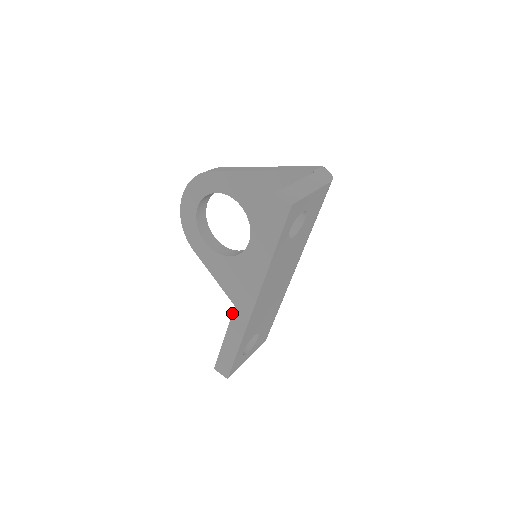
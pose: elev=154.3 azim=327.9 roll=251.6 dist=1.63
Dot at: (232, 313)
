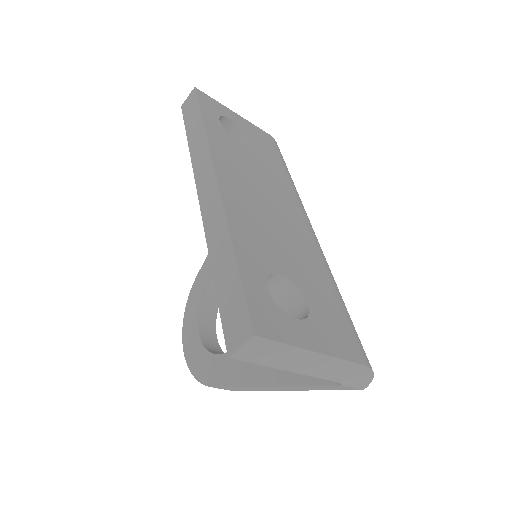
Dot at: occluded
